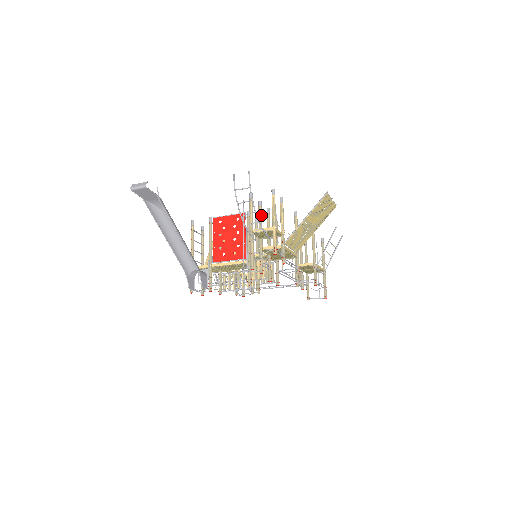
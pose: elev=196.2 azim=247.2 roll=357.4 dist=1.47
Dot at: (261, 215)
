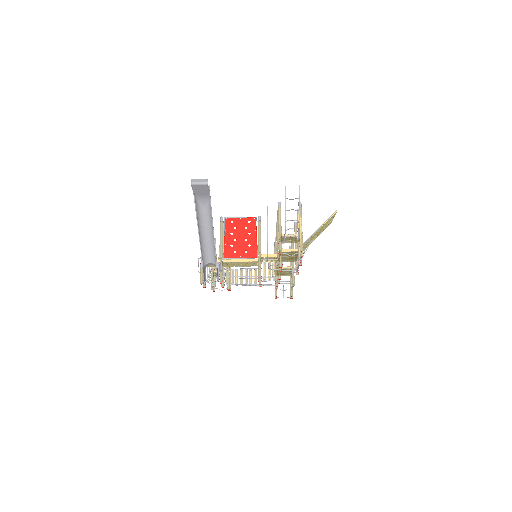
Dot at: occluded
